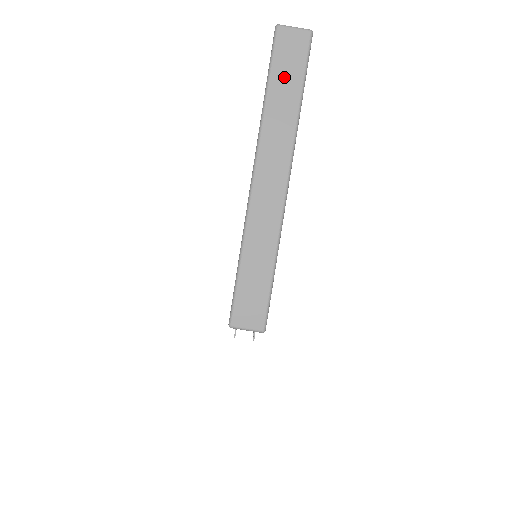
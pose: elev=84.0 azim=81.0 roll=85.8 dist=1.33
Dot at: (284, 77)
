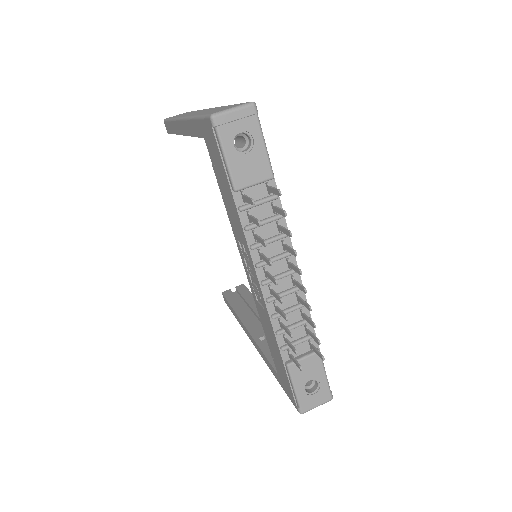
Dot at: occluded
